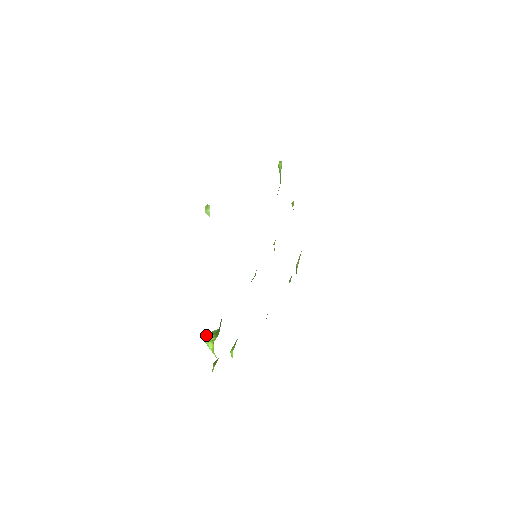
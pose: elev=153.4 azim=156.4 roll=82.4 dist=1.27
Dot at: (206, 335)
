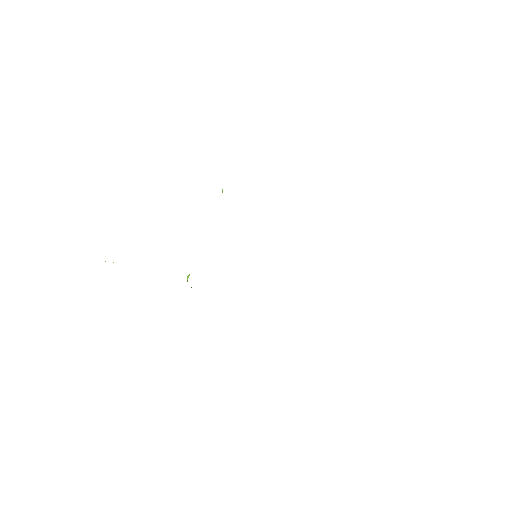
Dot at: occluded
